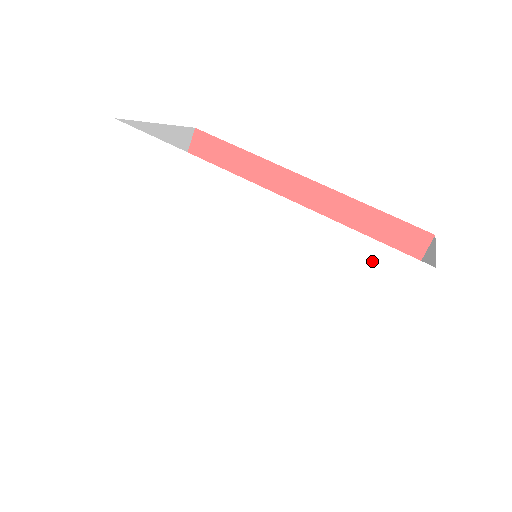
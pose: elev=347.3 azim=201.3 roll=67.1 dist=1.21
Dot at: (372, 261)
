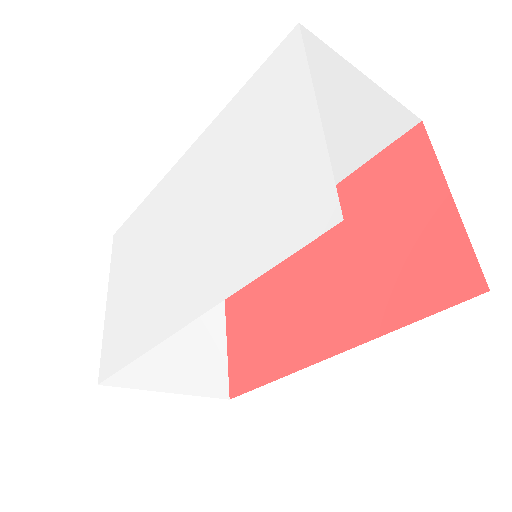
Dot at: (261, 82)
